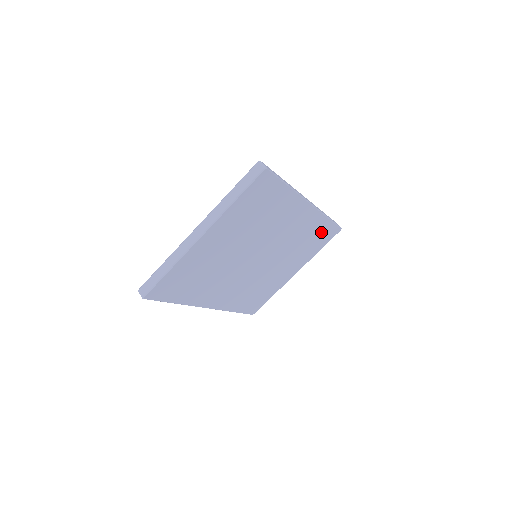
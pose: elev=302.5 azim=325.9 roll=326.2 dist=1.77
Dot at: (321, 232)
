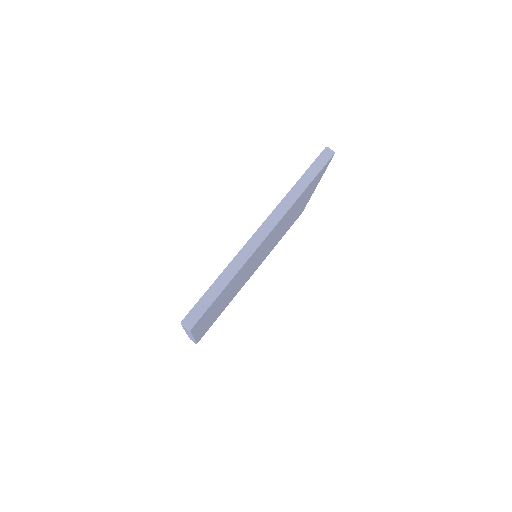
Dot at: (308, 188)
